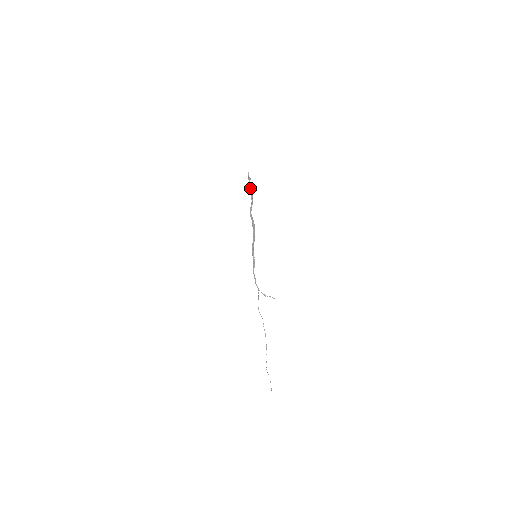
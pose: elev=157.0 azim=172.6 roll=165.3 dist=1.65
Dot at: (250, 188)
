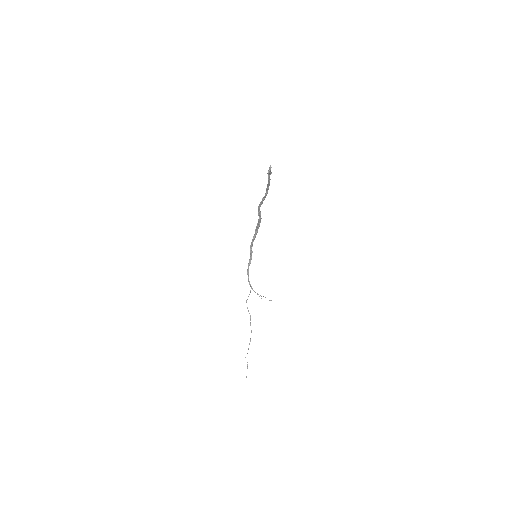
Dot at: occluded
